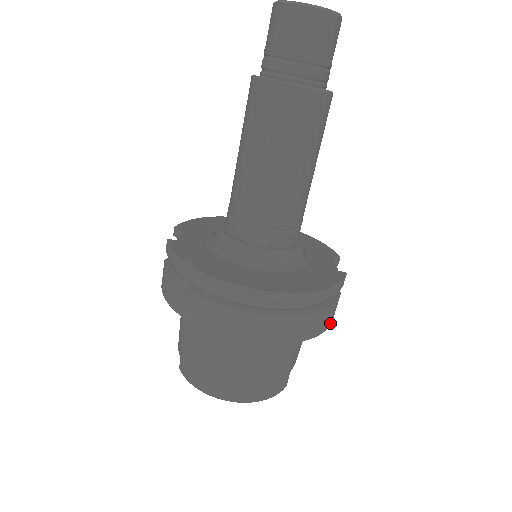
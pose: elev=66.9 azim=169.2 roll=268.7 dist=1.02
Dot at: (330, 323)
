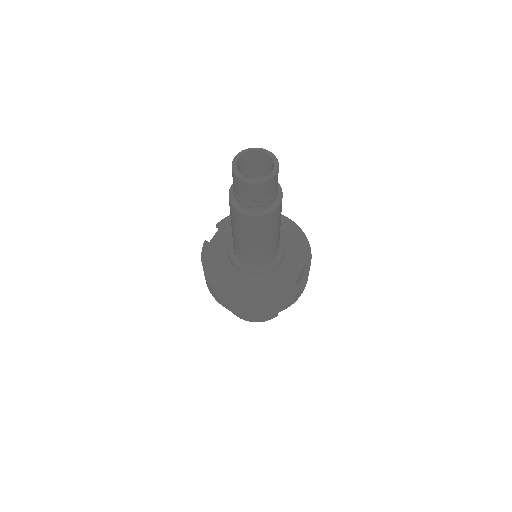
Dot at: (288, 306)
